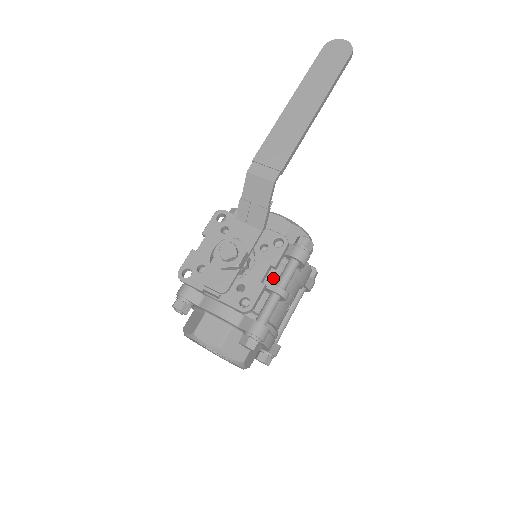
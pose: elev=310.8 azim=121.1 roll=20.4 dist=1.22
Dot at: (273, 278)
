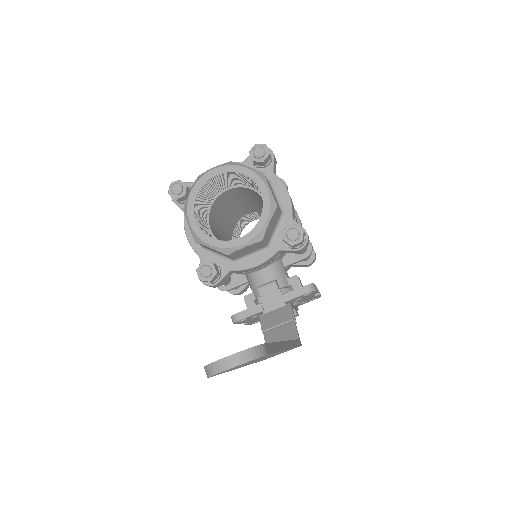
Dot at: occluded
